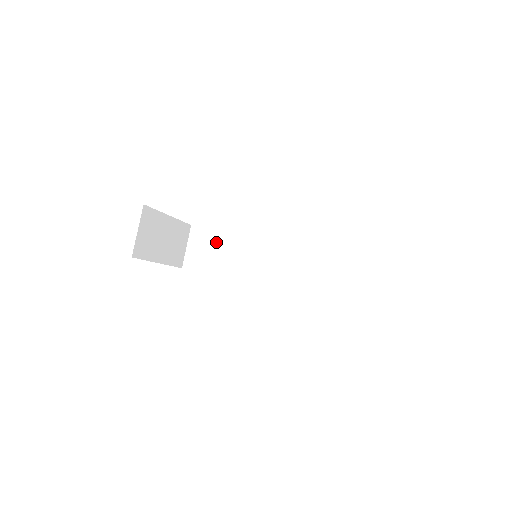
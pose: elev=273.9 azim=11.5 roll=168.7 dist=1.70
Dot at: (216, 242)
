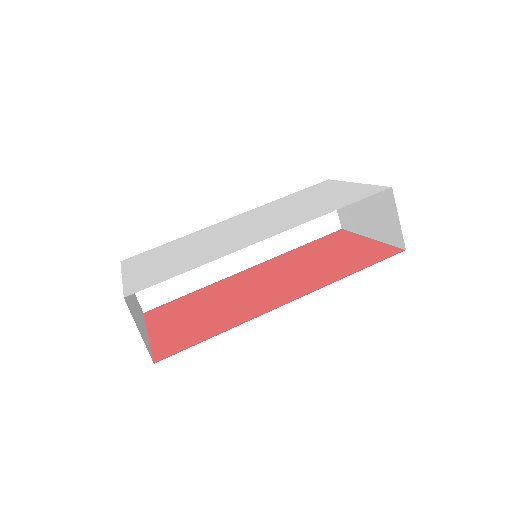
Dot at: occluded
